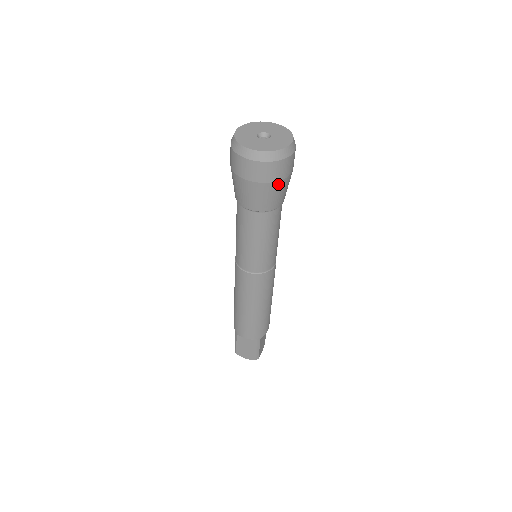
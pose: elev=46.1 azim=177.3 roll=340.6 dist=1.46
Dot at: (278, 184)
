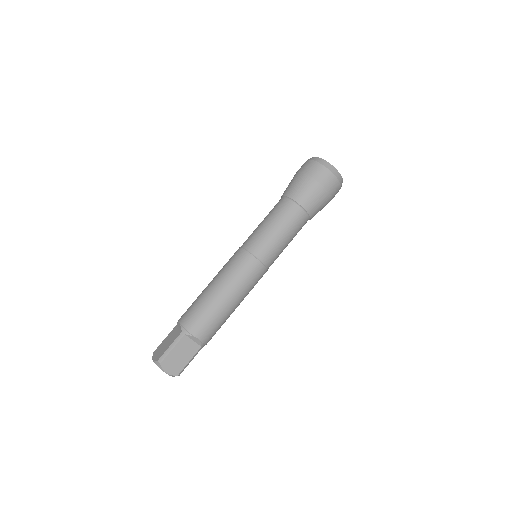
Dot at: (311, 181)
